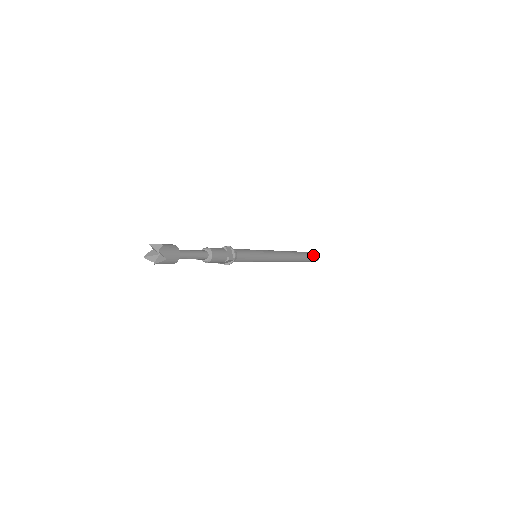
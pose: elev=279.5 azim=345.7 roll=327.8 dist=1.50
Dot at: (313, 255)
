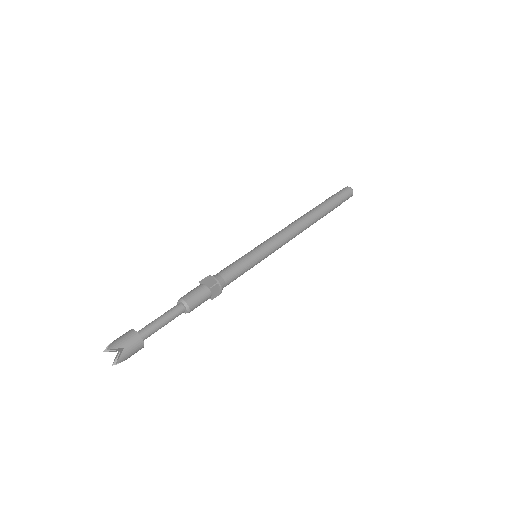
Dot at: (344, 199)
